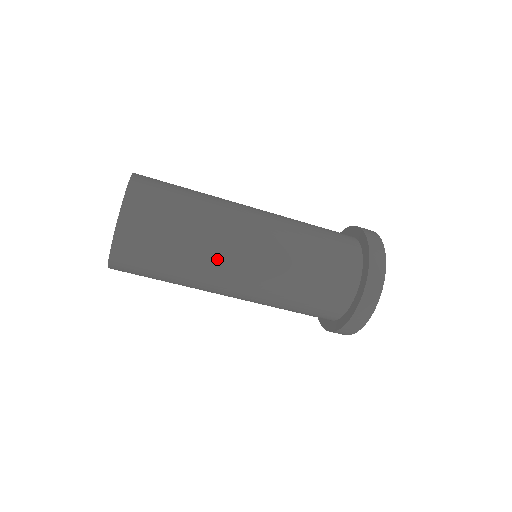
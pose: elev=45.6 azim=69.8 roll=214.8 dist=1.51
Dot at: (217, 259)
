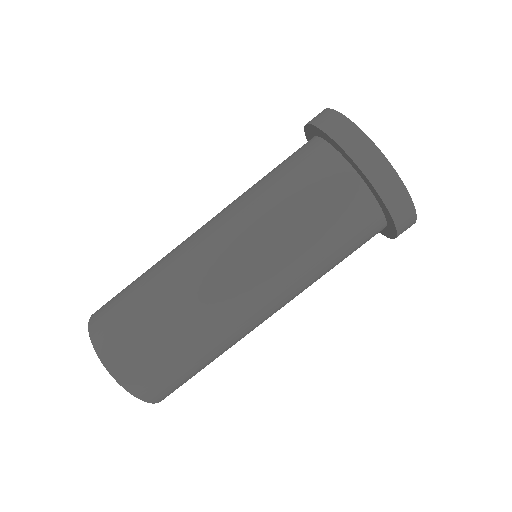
Dot at: (178, 257)
